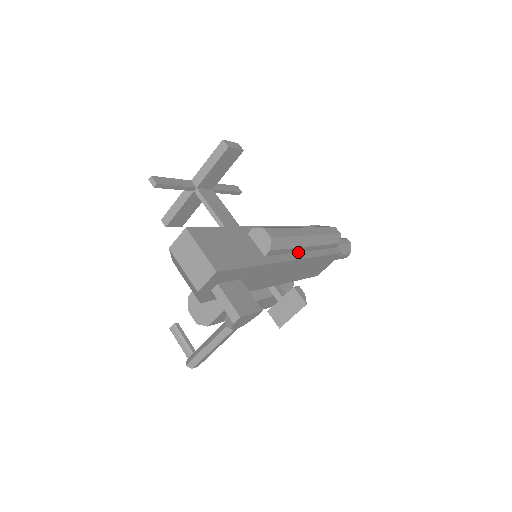
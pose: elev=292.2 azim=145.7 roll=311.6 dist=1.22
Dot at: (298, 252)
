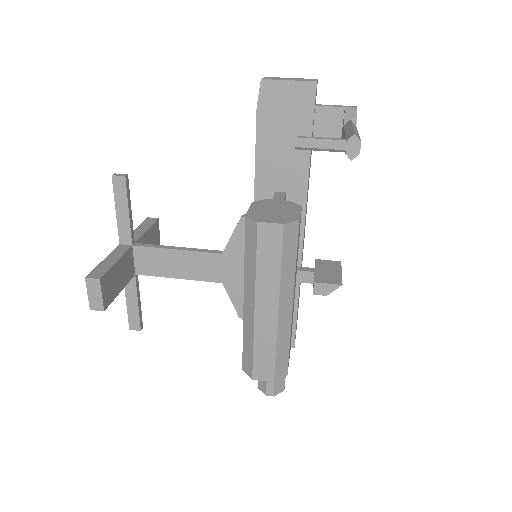
Dot at: occluded
